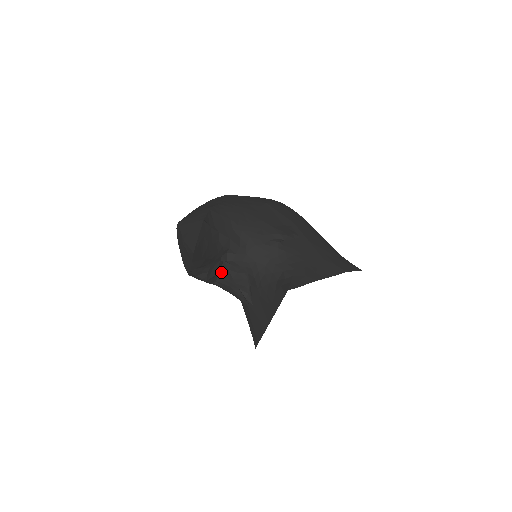
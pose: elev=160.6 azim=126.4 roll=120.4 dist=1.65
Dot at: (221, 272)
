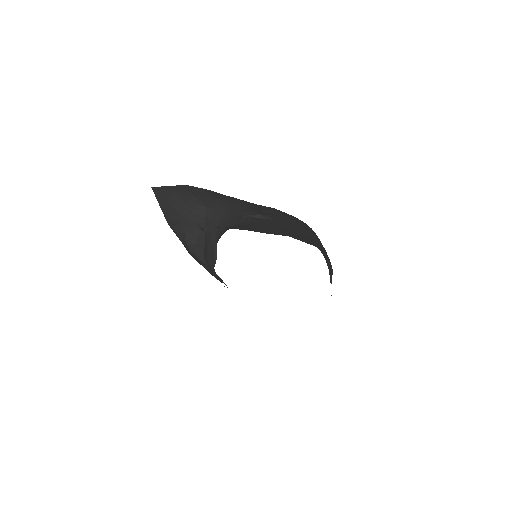
Dot at: (205, 246)
